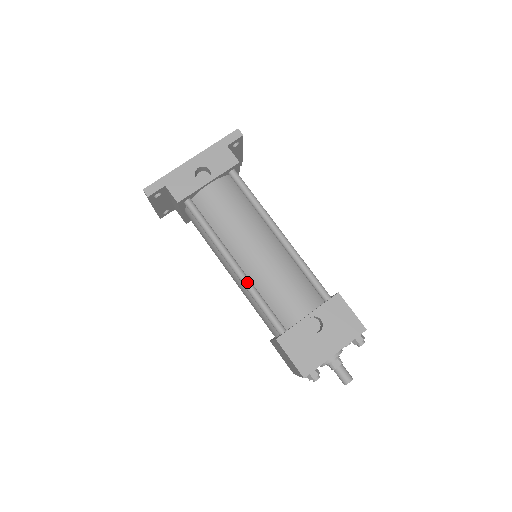
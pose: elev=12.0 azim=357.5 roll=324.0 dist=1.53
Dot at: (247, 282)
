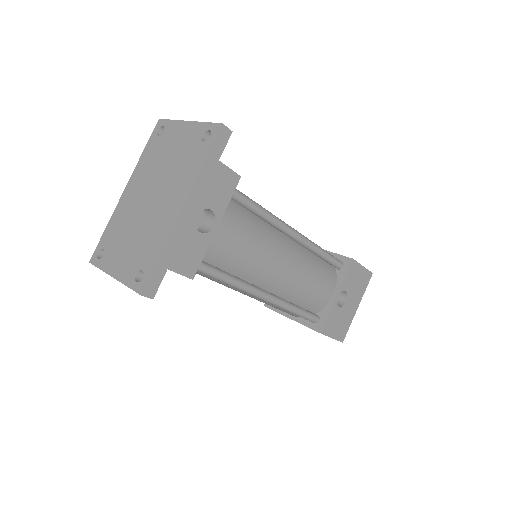
Dot at: (283, 304)
